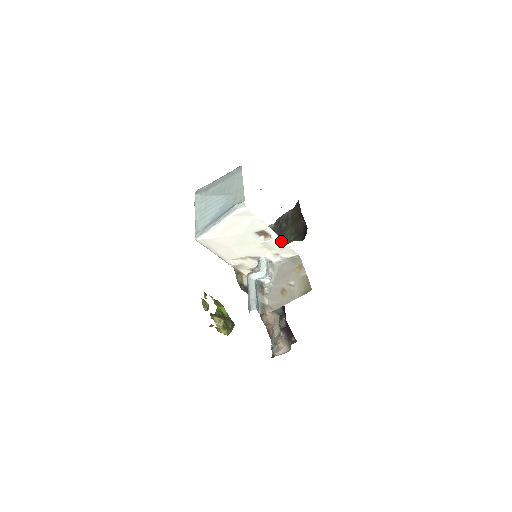
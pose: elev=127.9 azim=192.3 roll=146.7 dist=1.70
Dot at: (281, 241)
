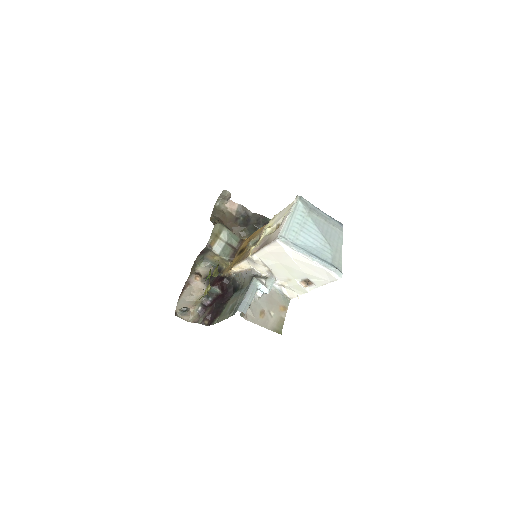
Dot at: (304, 291)
